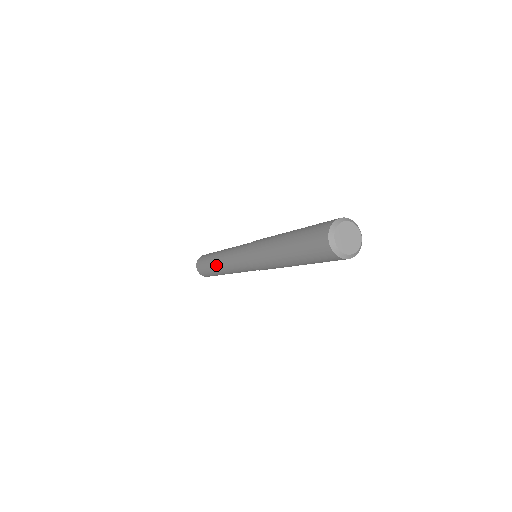
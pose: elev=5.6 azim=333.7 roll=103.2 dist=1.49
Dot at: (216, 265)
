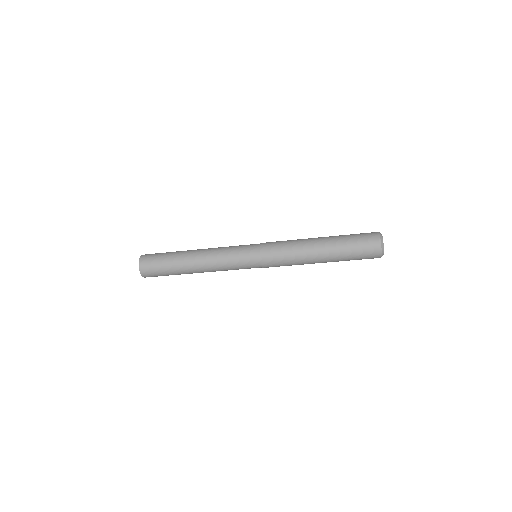
Dot at: (194, 267)
